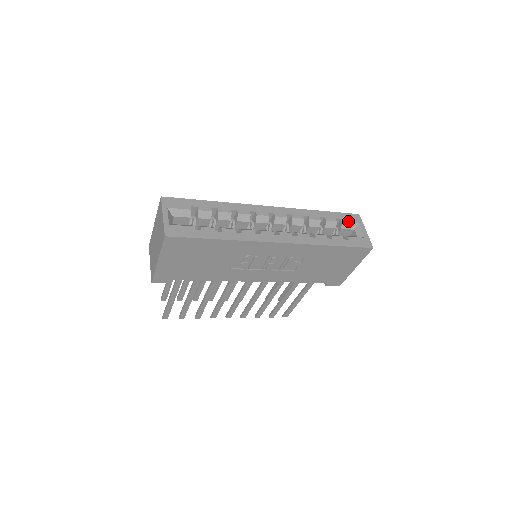
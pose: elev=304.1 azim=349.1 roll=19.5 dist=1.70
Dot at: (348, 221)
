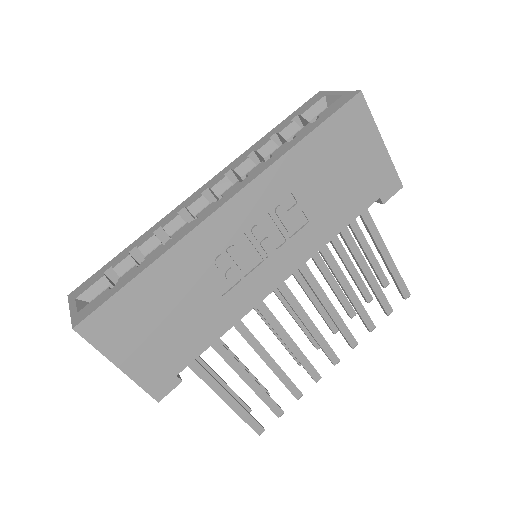
Dot at: (308, 107)
